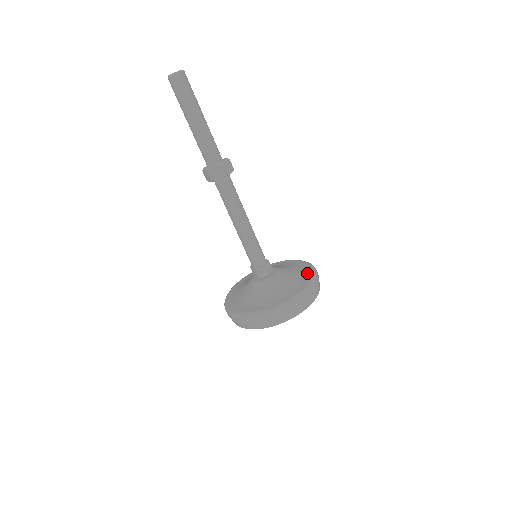
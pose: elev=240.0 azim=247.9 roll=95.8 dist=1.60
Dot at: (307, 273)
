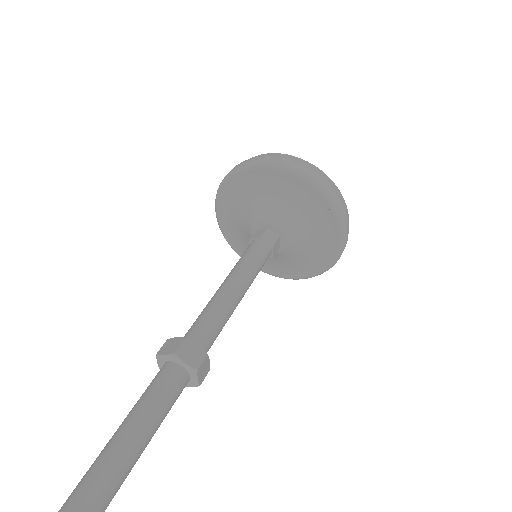
Dot at: (329, 223)
